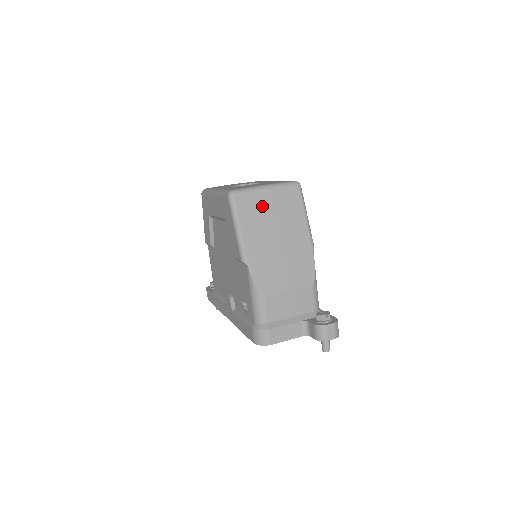
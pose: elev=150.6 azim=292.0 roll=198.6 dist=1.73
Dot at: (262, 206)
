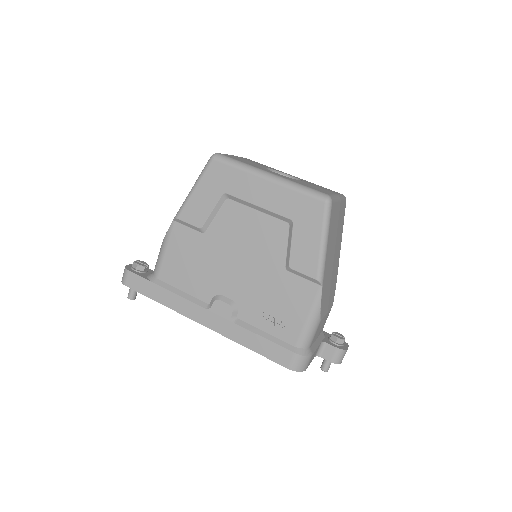
Dot at: (337, 219)
